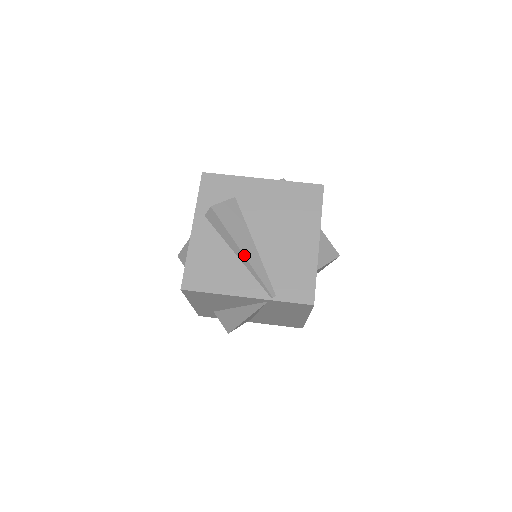
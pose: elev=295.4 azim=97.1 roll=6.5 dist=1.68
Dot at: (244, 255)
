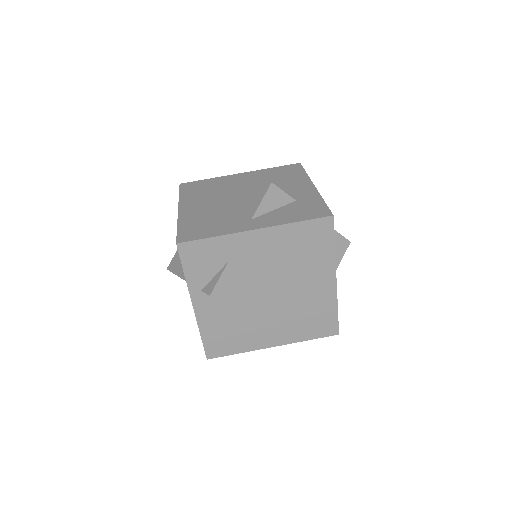
Dot at: (261, 322)
